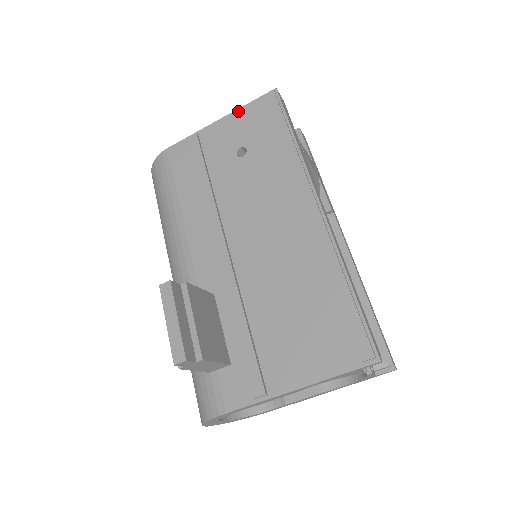
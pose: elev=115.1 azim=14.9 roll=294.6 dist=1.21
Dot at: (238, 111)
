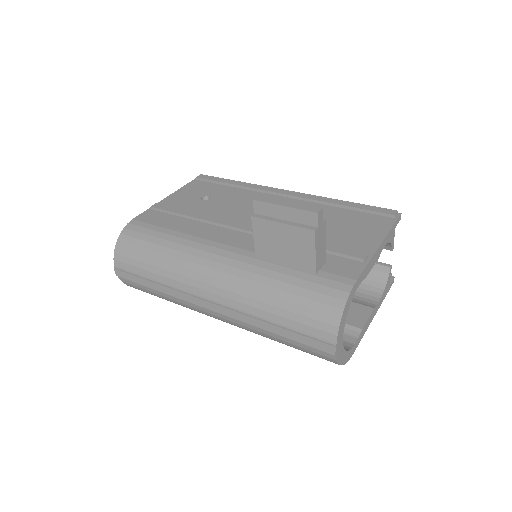
Dot at: (181, 189)
